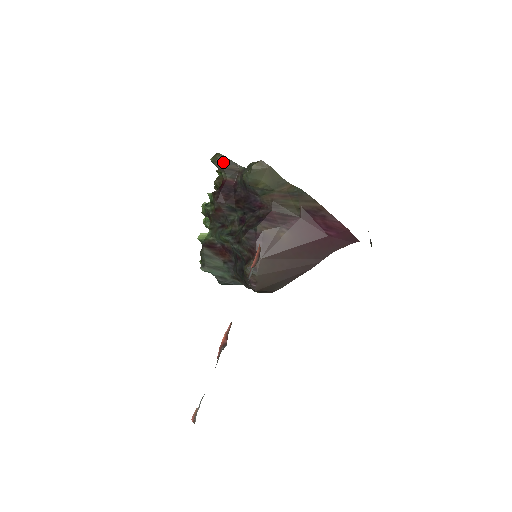
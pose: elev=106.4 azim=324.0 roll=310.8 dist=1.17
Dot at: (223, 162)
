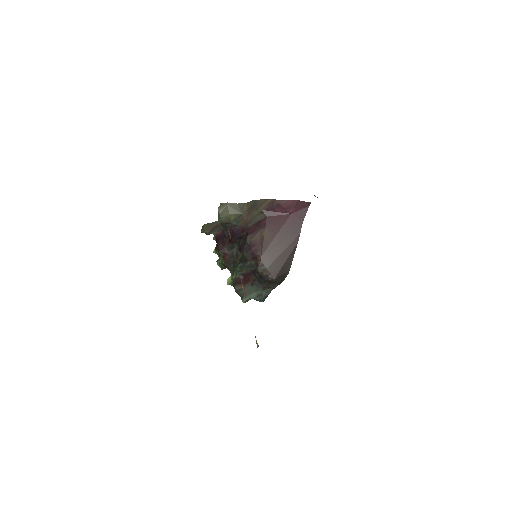
Dot at: (208, 227)
